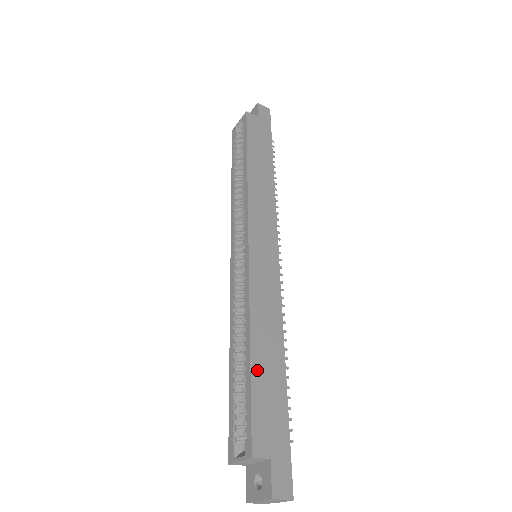
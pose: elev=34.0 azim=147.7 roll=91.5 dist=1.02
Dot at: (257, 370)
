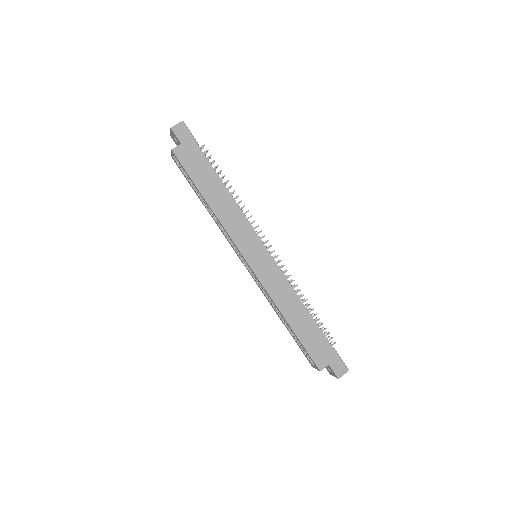
Dot at: (299, 332)
